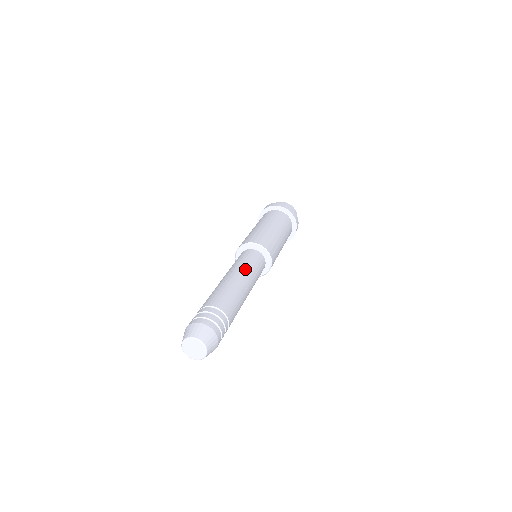
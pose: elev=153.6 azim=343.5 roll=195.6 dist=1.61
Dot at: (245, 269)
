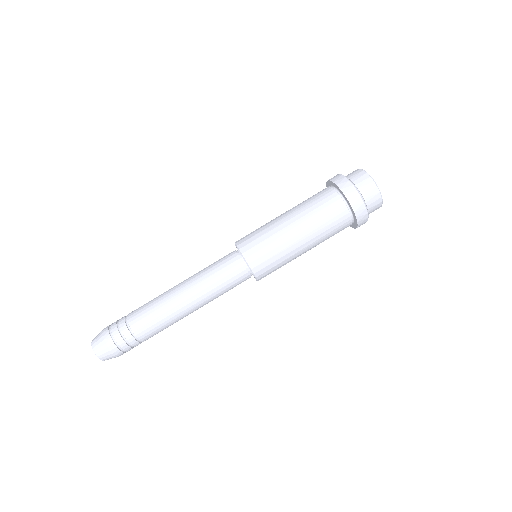
Dot at: (210, 300)
